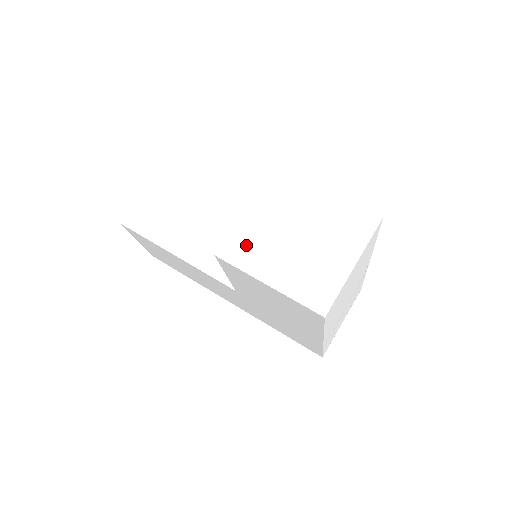
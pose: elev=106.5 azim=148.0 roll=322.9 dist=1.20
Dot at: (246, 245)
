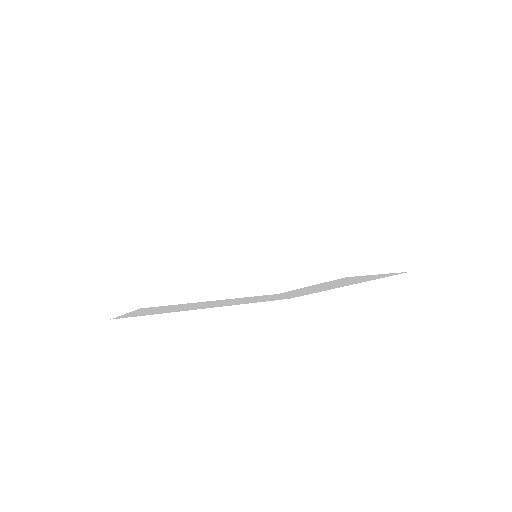
Dot at: (355, 255)
